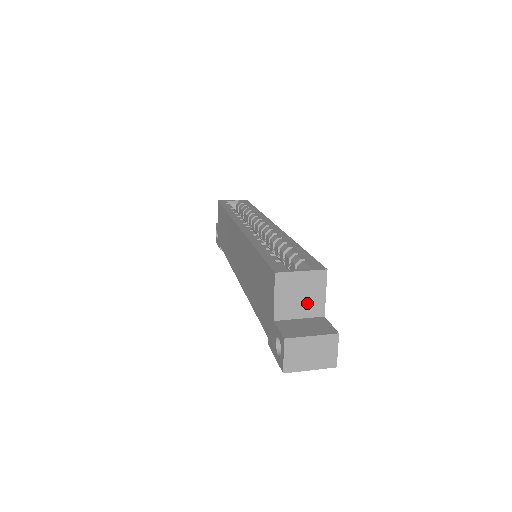
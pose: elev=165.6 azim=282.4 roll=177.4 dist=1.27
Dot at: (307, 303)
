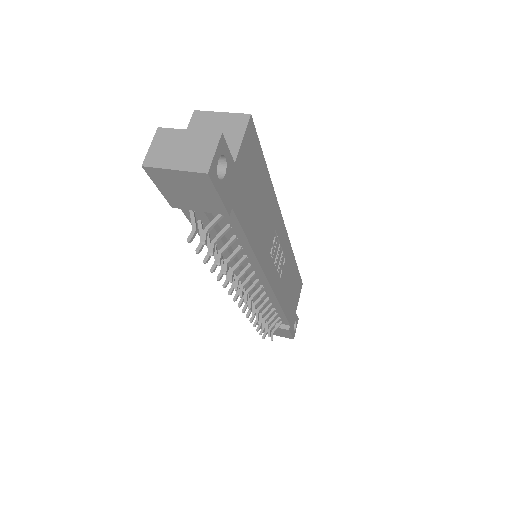
Dot at: occluded
